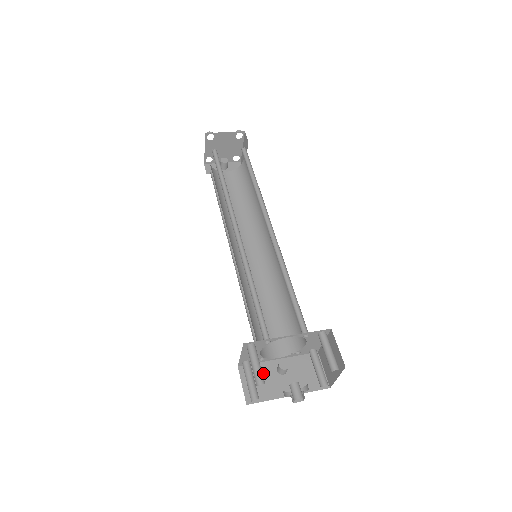
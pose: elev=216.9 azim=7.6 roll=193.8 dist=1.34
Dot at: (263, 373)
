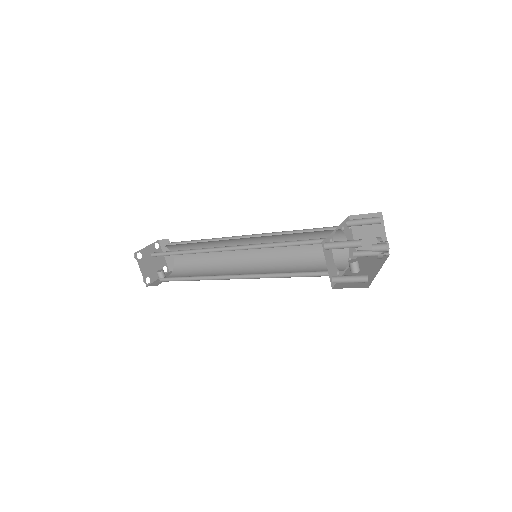
Dot at: occluded
